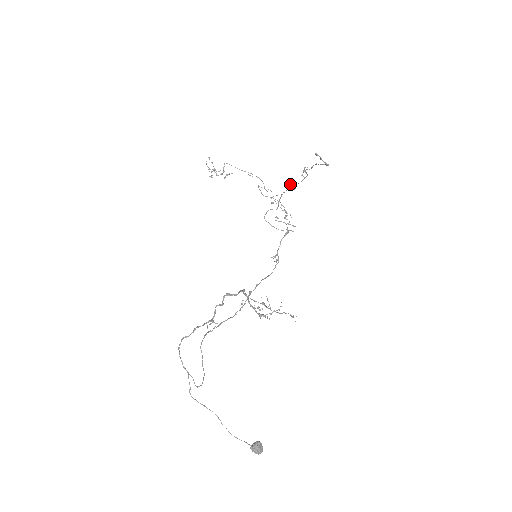
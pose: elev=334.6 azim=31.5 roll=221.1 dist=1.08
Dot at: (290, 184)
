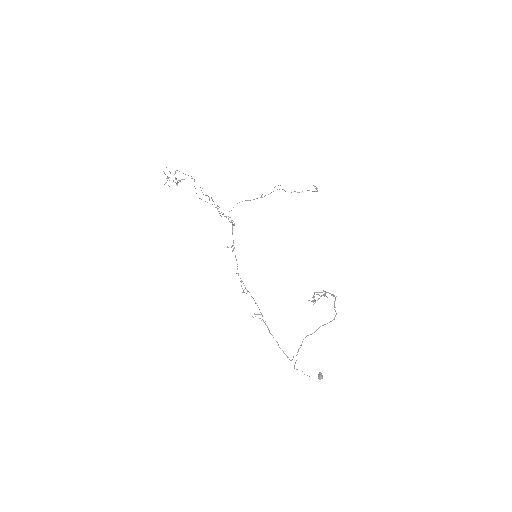
Dot at: (261, 195)
